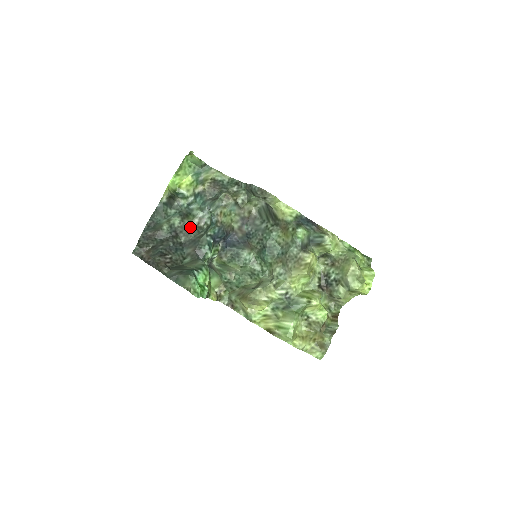
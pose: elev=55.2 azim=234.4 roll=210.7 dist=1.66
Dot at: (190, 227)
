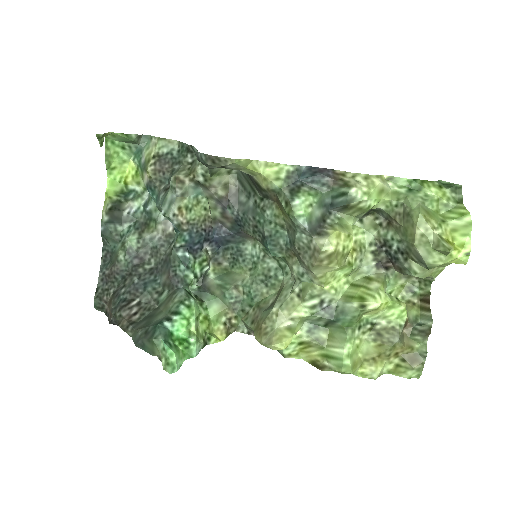
Dot at: (155, 241)
